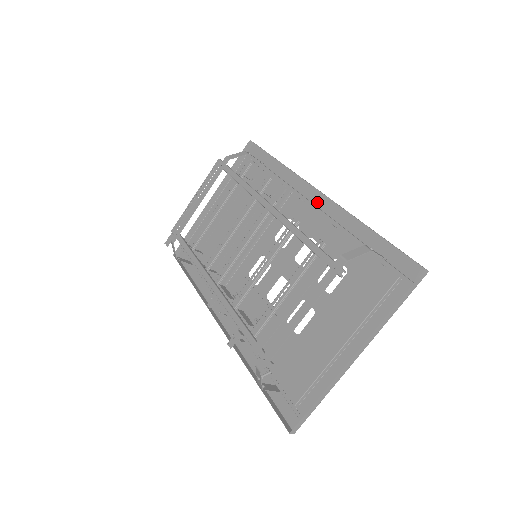
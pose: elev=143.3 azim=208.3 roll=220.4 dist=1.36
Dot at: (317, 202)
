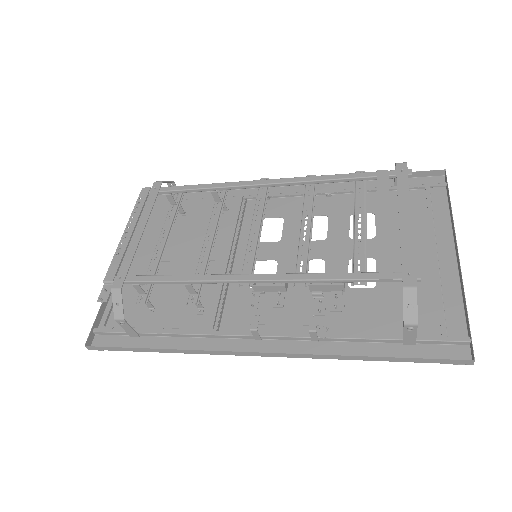
Dot at: (287, 193)
